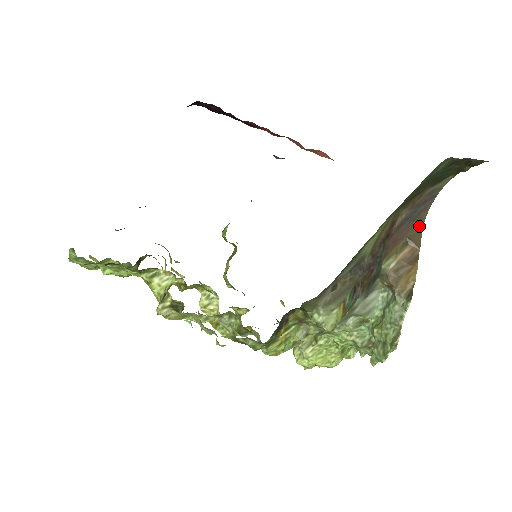
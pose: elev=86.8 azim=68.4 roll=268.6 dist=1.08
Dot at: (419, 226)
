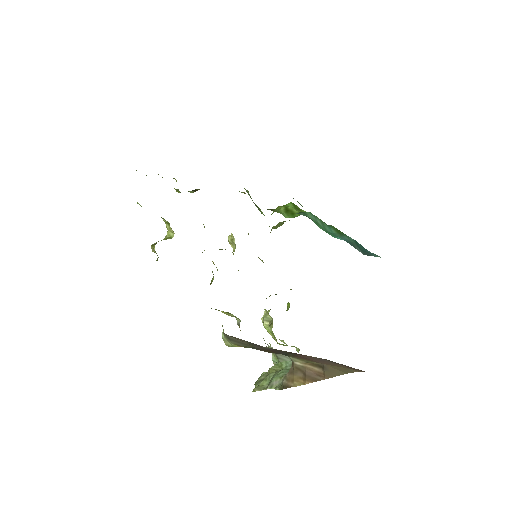
Dot at: (347, 369)
